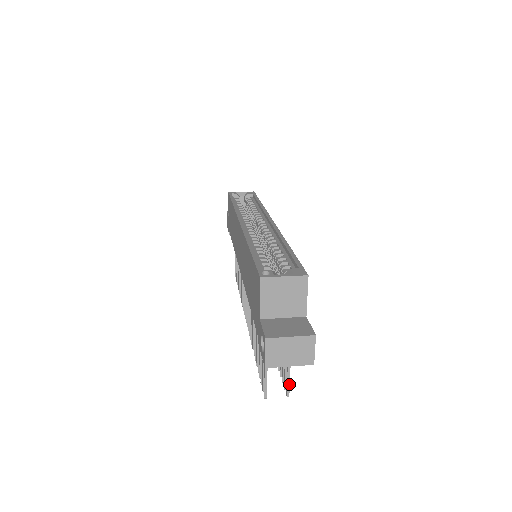
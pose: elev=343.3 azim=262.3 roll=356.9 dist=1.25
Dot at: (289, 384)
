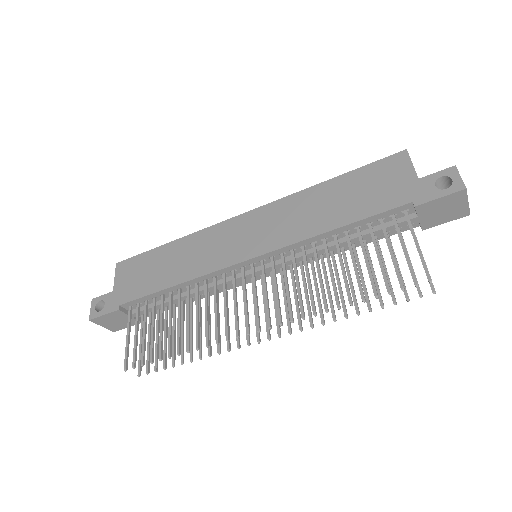
Dot at: occluded
